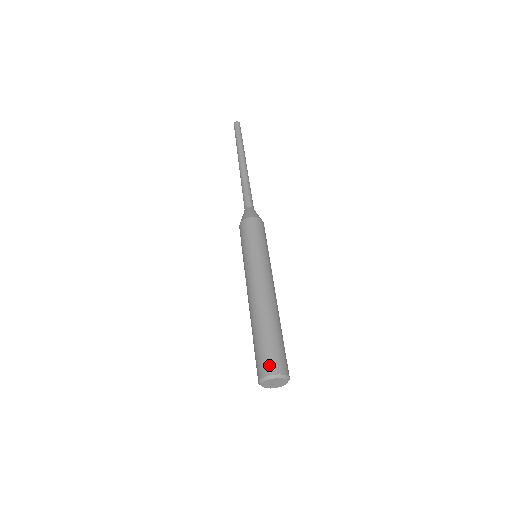
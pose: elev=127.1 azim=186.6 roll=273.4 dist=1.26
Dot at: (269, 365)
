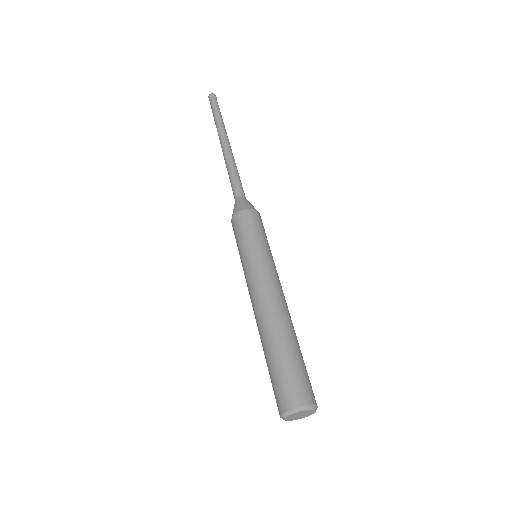
Dot at: (279, 401)
